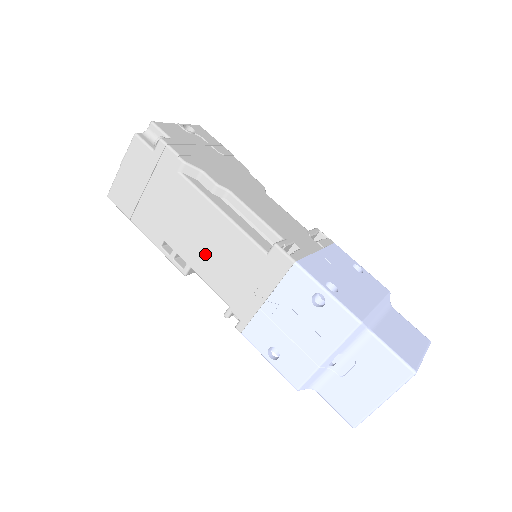
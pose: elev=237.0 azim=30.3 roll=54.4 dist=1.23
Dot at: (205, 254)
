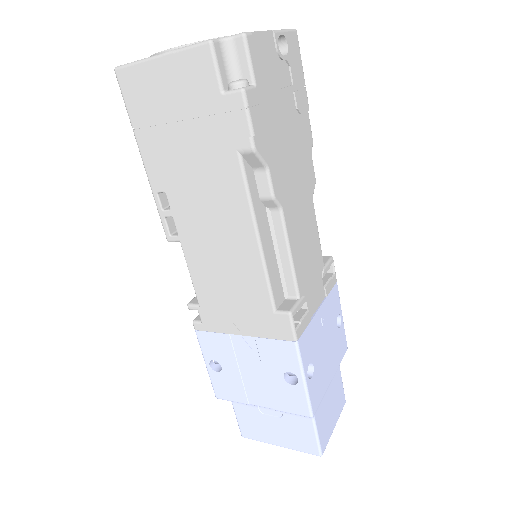
Dot at: (207, 250)
